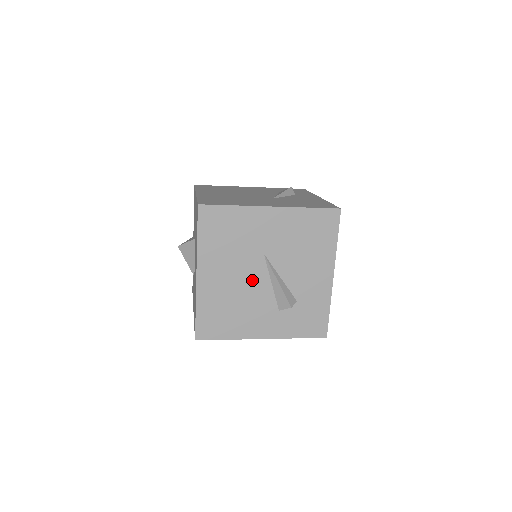
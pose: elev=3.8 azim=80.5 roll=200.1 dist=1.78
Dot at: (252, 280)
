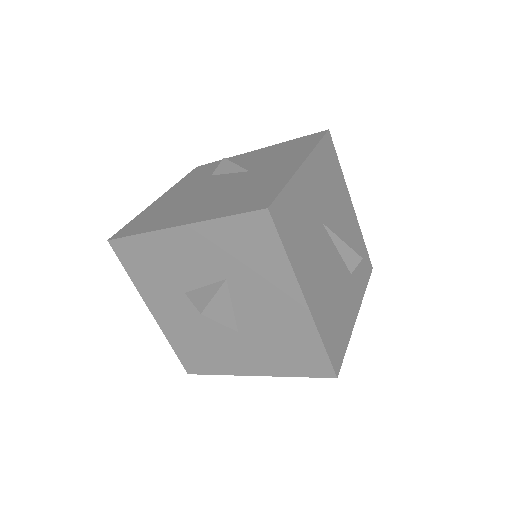
Dot at: (330, 261)
